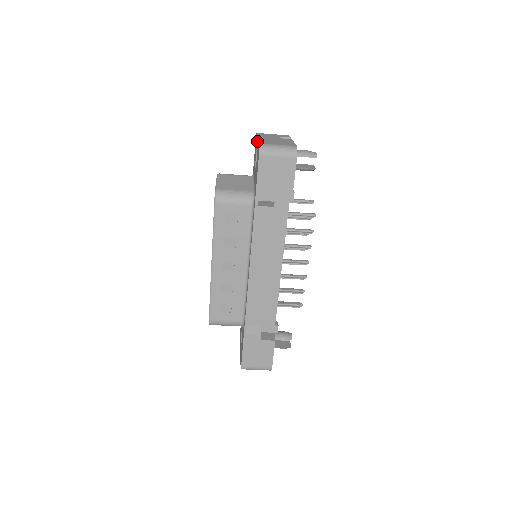
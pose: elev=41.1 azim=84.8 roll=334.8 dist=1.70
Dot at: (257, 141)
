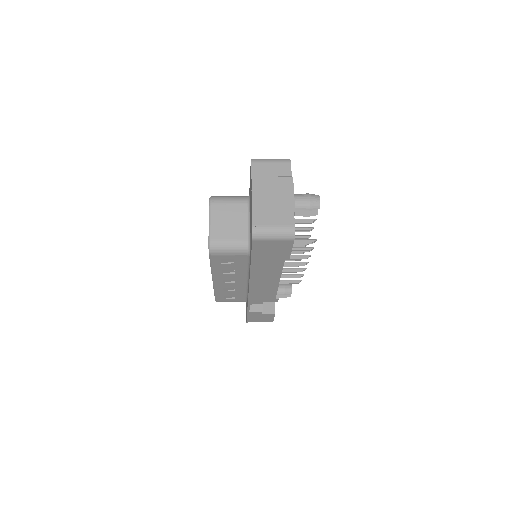
Dot at: (251, 194)
